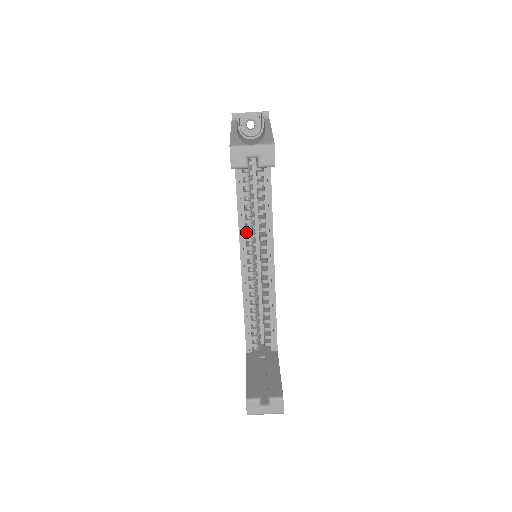
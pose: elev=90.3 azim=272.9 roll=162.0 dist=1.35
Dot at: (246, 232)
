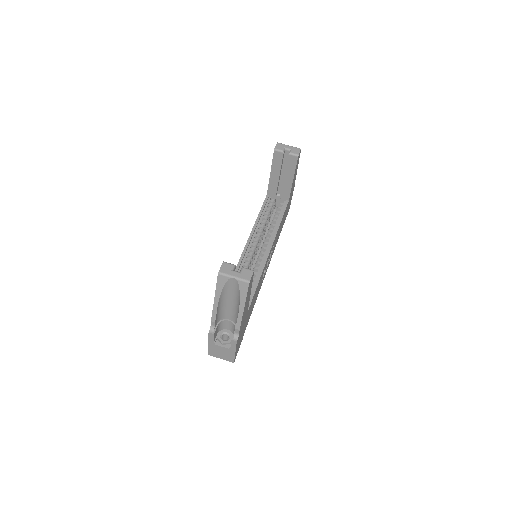
Dot at: occluded
